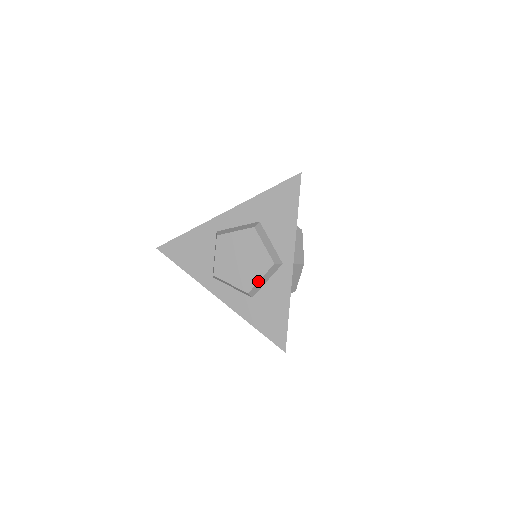
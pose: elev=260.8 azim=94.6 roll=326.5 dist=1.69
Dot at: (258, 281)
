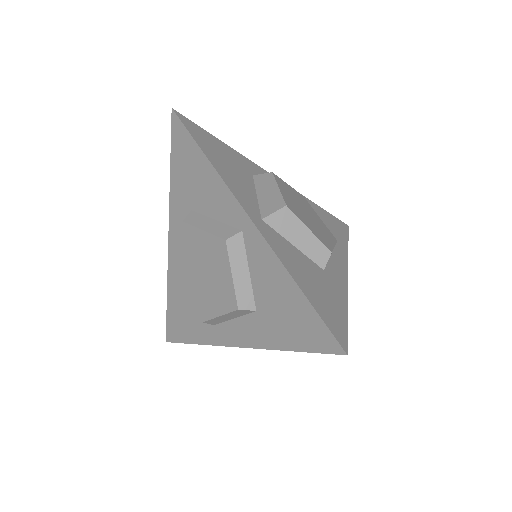
Dot at: (232, 282)
